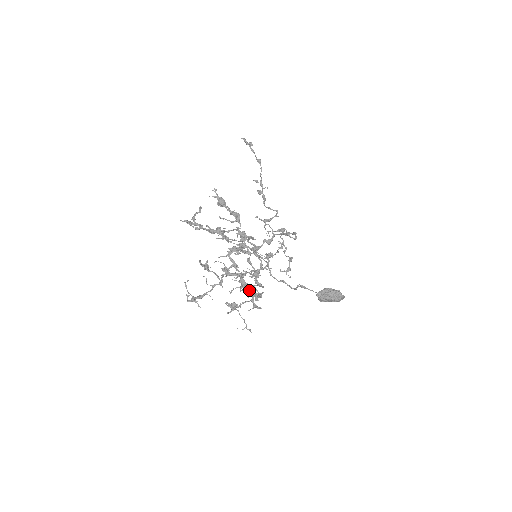
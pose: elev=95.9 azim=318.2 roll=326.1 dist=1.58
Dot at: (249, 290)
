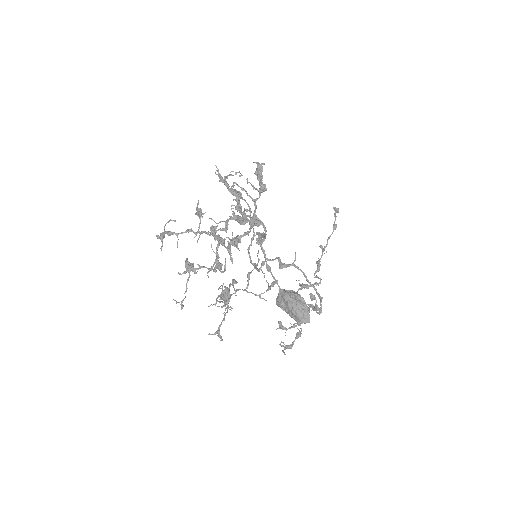
Dot at: occluded
